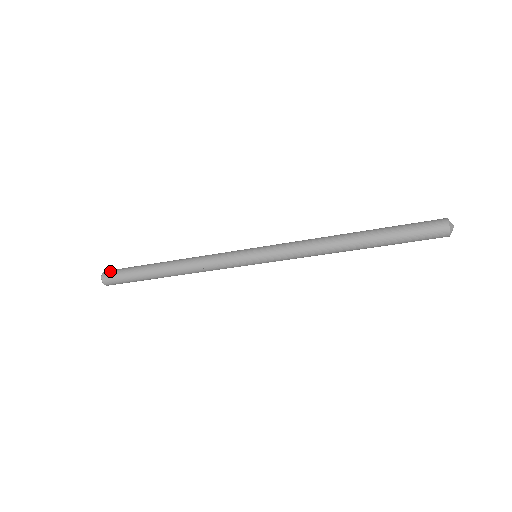
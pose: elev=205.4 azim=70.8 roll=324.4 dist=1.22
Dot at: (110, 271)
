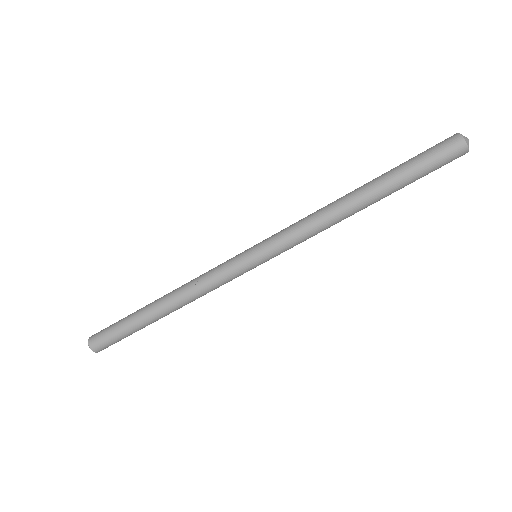
Dot at: (100, 331)
